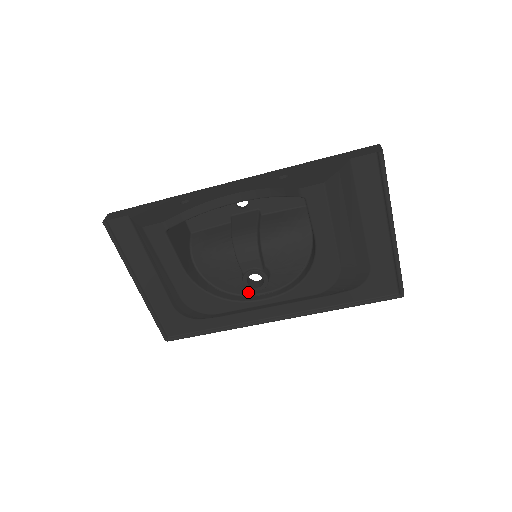
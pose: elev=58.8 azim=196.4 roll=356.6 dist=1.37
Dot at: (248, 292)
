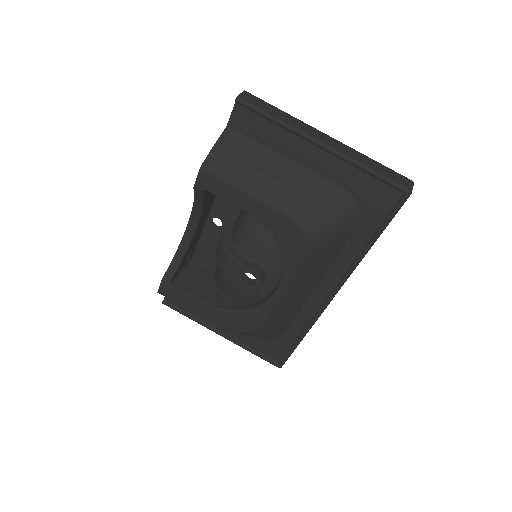
Dot at: (266, 291)
